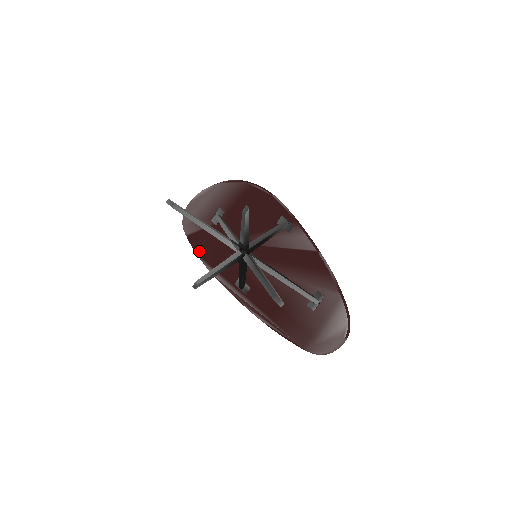
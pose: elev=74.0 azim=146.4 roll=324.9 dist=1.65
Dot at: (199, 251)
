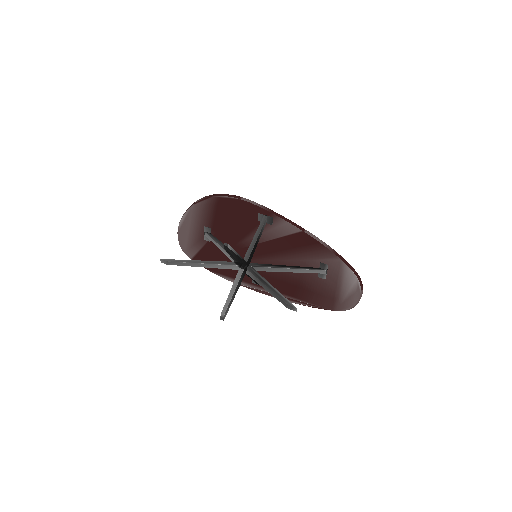
Dot at: (209, 268)
